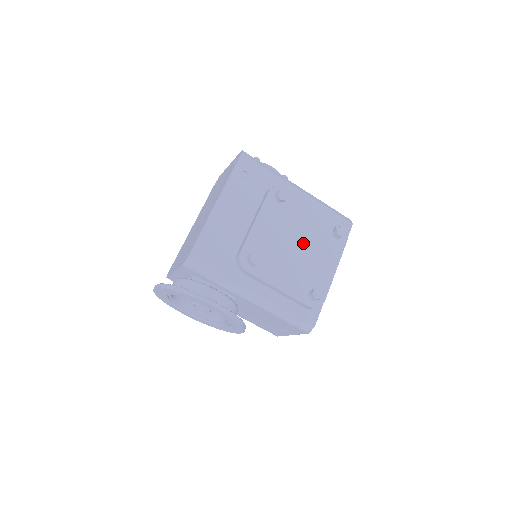
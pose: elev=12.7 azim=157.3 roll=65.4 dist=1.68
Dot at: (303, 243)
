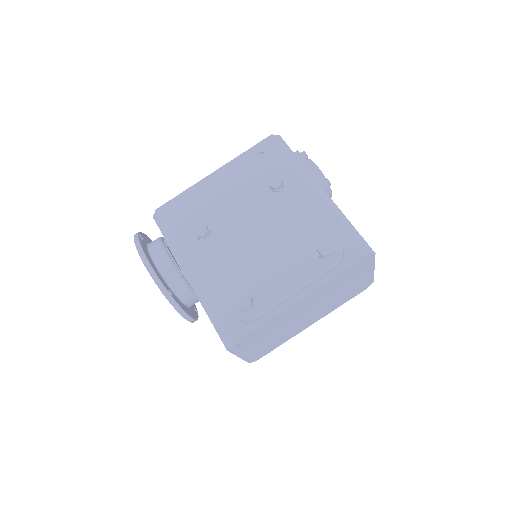
Dot at: (271, 242)
